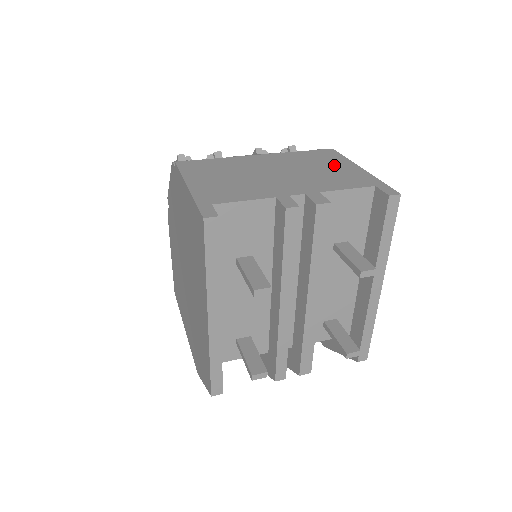
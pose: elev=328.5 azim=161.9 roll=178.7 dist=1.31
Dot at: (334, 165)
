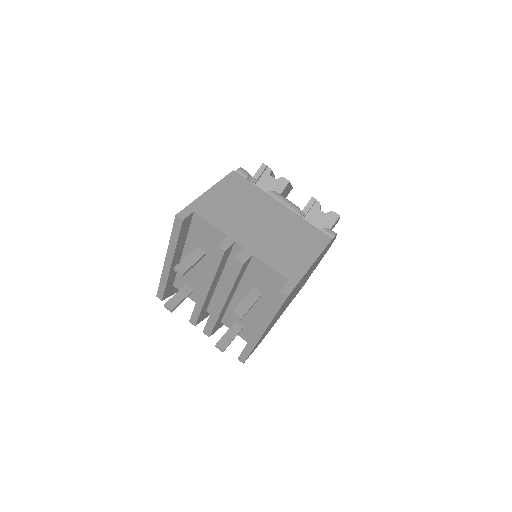
Dot at: (302, 249)
